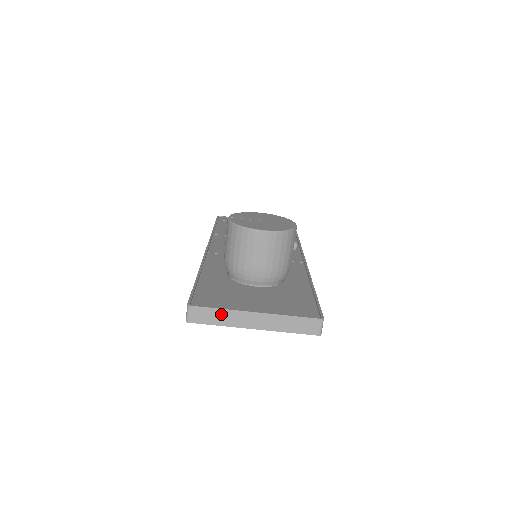
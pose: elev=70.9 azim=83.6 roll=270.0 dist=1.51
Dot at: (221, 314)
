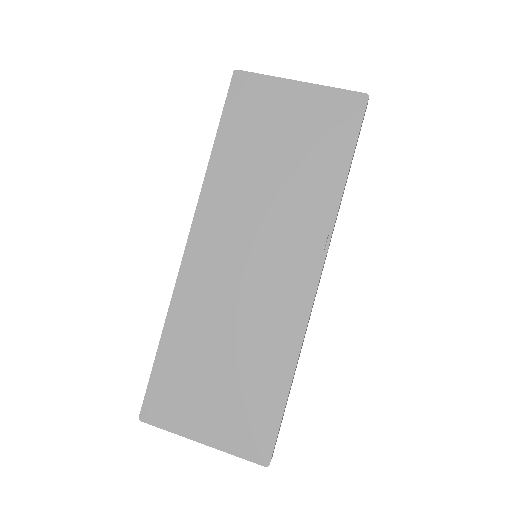
Dot at: occluded
